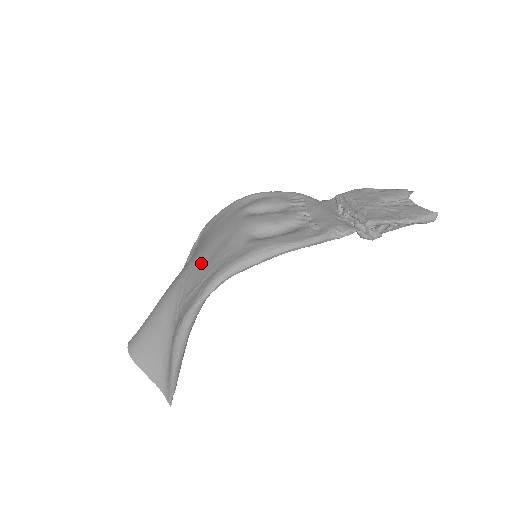
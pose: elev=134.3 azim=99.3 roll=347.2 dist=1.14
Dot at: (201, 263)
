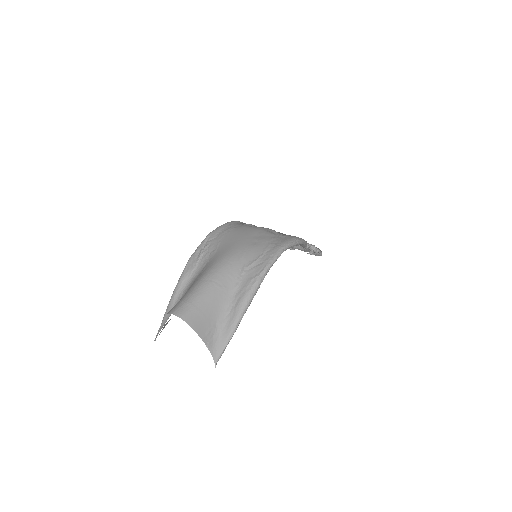
Dot at: (250, 245)
